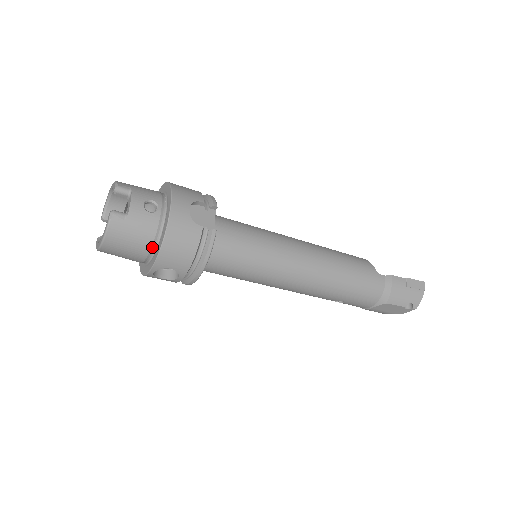
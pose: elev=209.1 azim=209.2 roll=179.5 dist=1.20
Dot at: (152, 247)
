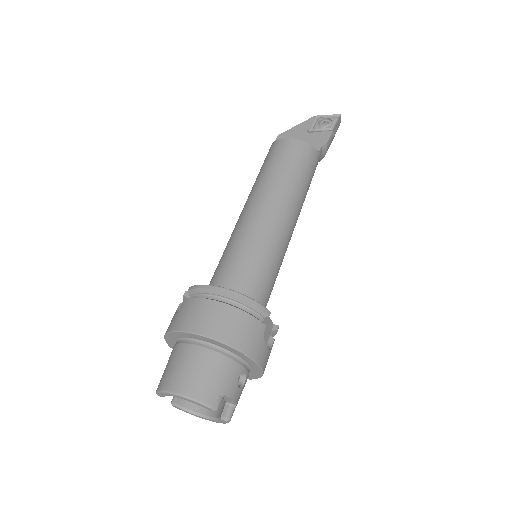
Dot at: occluded
